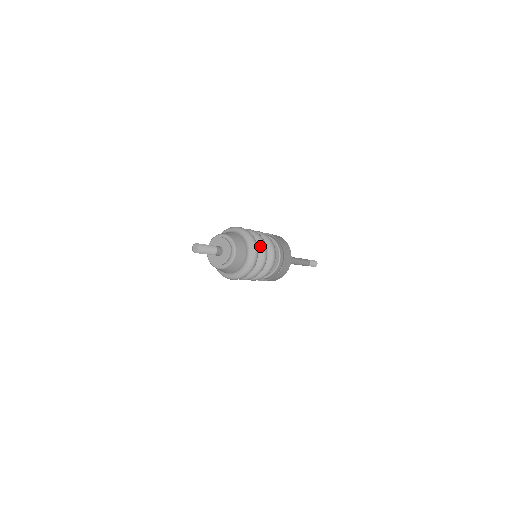
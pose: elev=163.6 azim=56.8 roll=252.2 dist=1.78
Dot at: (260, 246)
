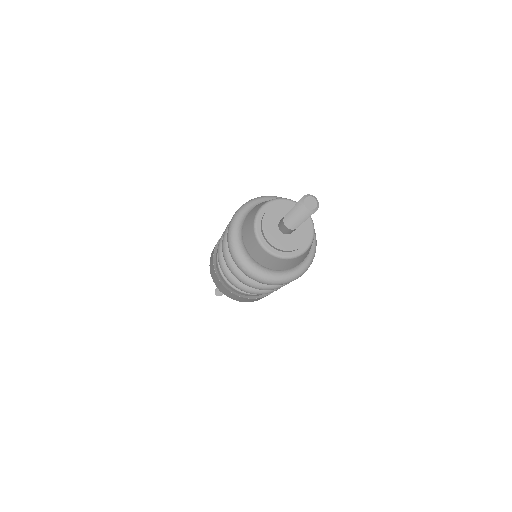
Dot at: occluded
